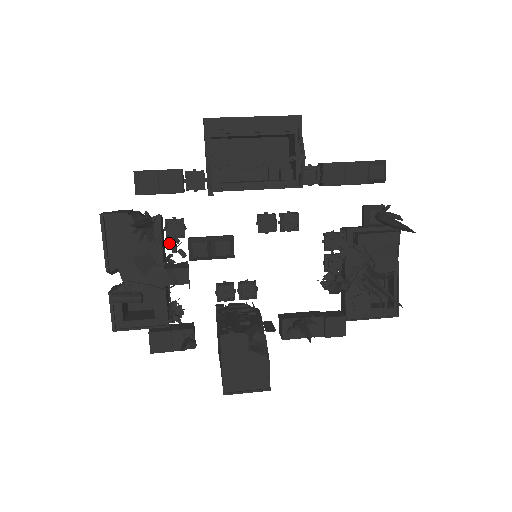
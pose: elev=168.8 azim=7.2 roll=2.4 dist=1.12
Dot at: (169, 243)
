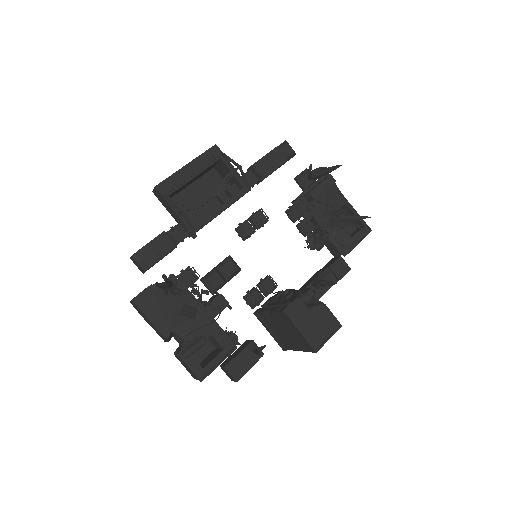
Dot at: (191, 291)
